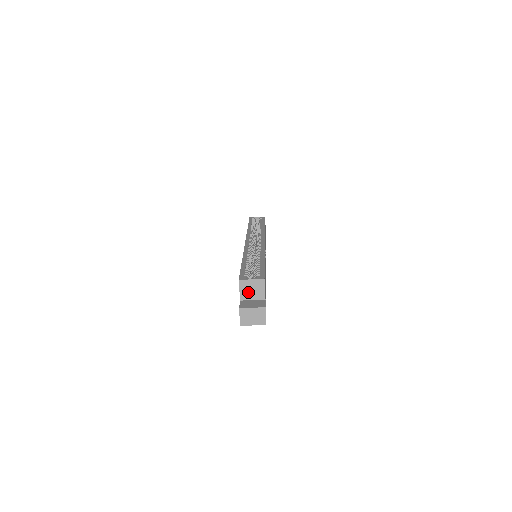
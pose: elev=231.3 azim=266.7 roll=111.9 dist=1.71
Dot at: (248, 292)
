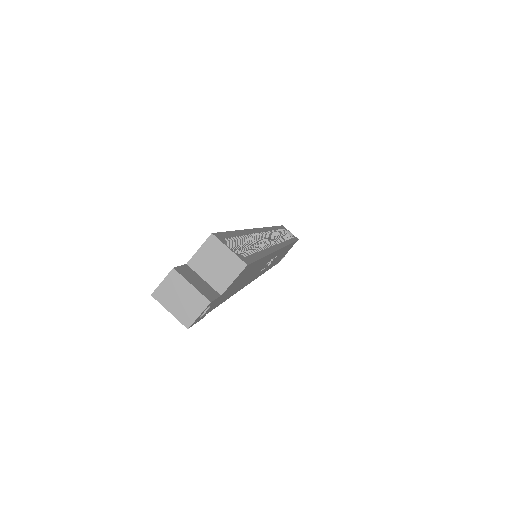
Dot at: (208, 262)
